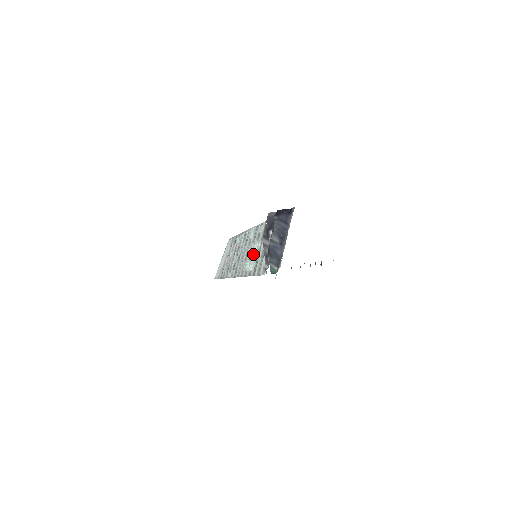
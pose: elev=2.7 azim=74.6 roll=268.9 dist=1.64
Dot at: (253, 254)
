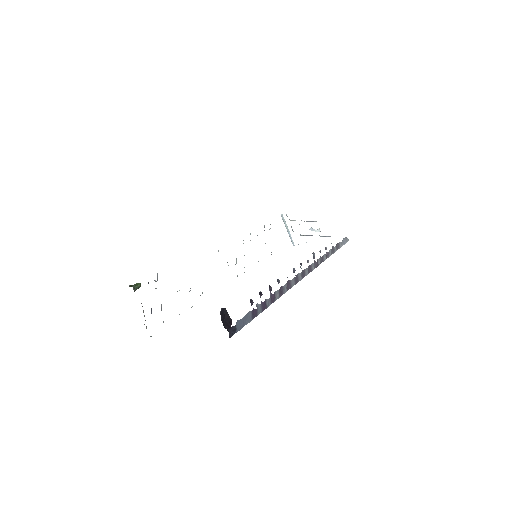
Dot at: occluded
